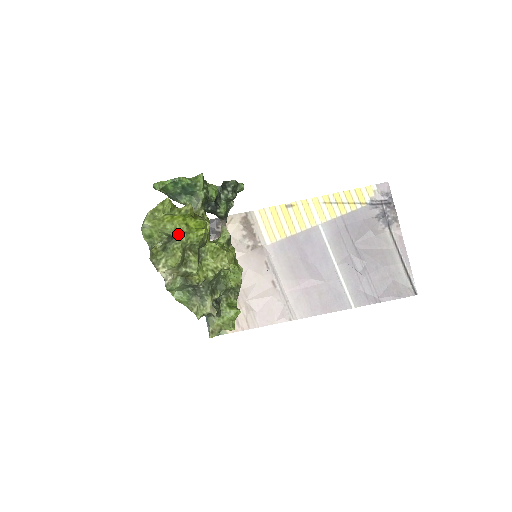
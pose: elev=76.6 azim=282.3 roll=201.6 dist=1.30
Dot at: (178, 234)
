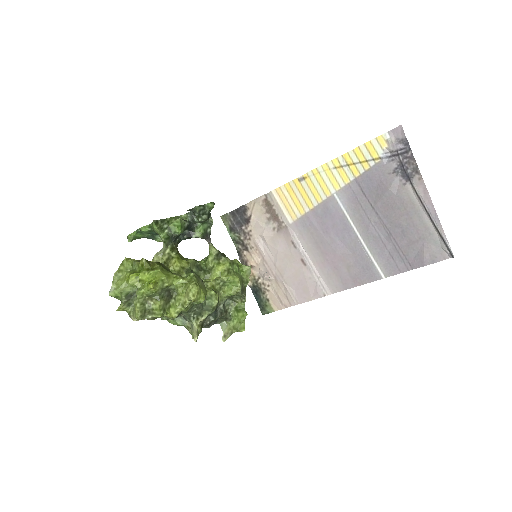
Dot at: (136, 290)
